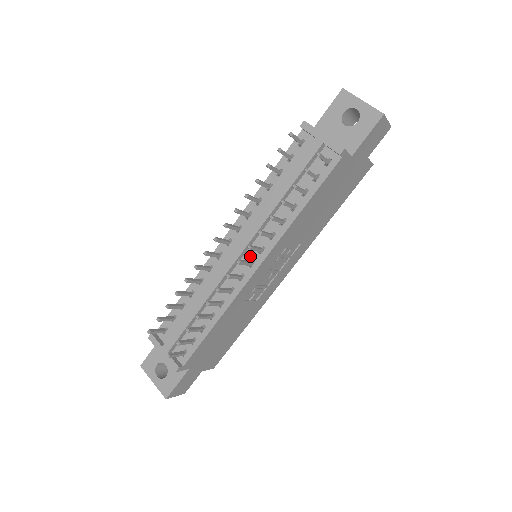
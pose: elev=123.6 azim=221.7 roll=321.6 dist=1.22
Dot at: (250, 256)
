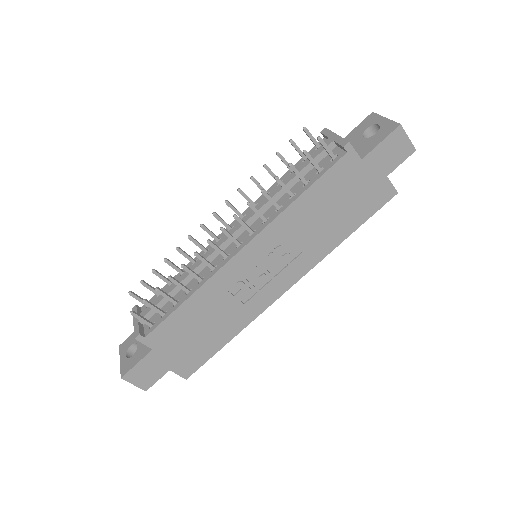
Dot at: (241, 238)
